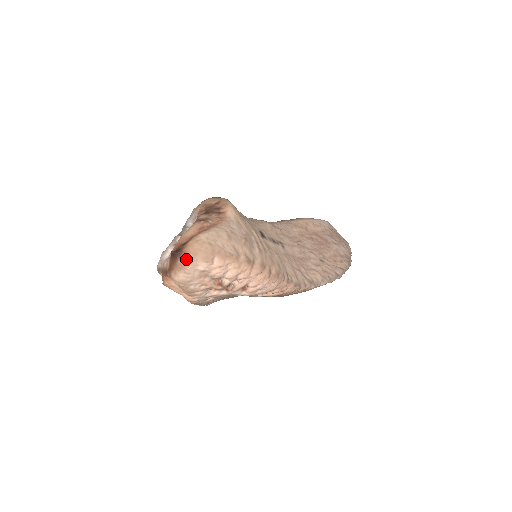
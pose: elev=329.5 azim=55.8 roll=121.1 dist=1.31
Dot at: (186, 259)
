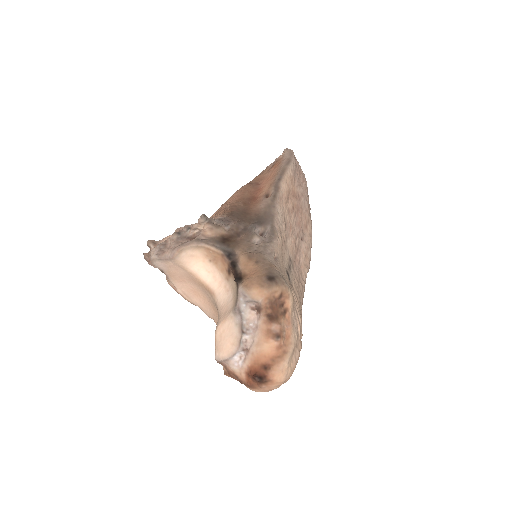
Dot at: (272, 387)
